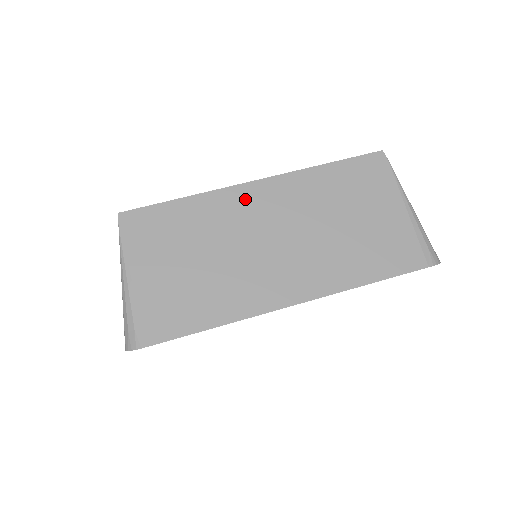
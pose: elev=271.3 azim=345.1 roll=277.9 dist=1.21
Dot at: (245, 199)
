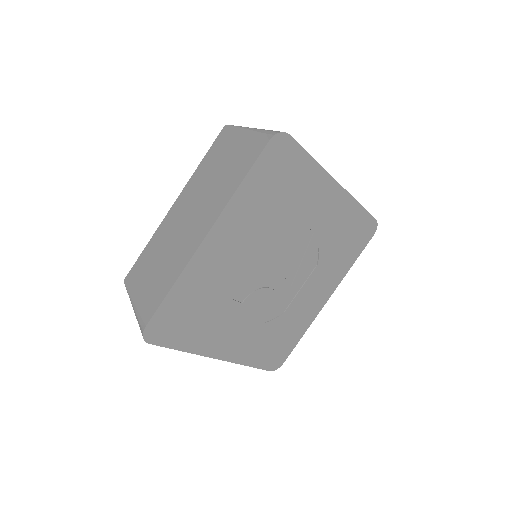
Dot at: occluded
